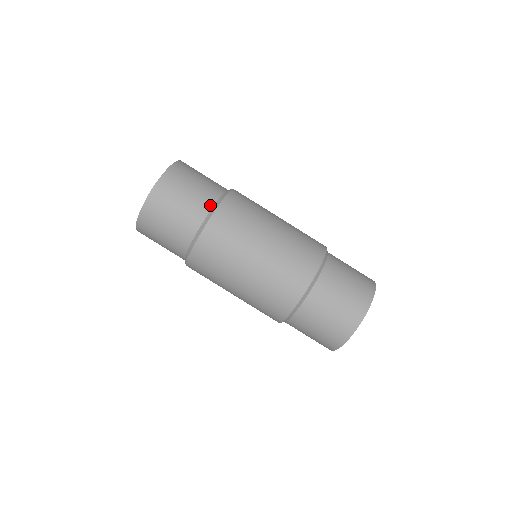
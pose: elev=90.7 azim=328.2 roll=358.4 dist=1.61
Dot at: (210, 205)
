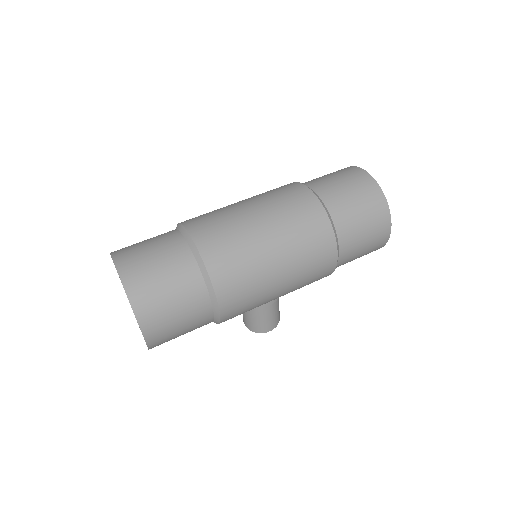
Dot at: (174, 231)
